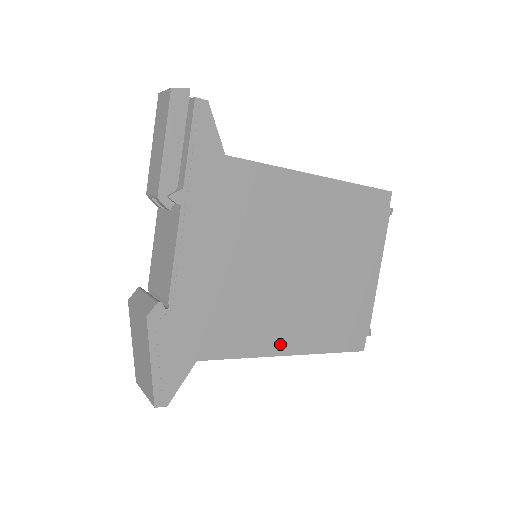
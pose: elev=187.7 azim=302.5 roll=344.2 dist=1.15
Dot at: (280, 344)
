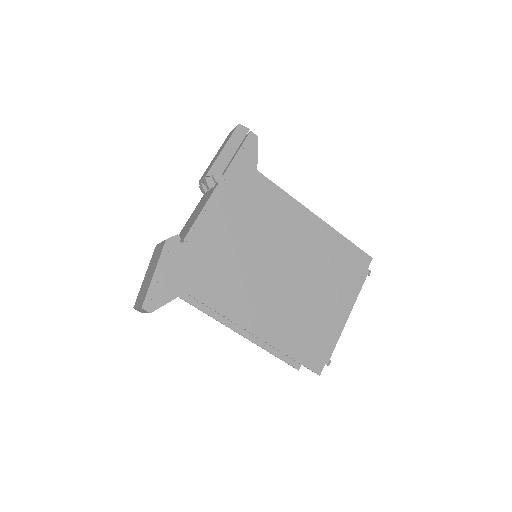
Dot at: (251, 321)
